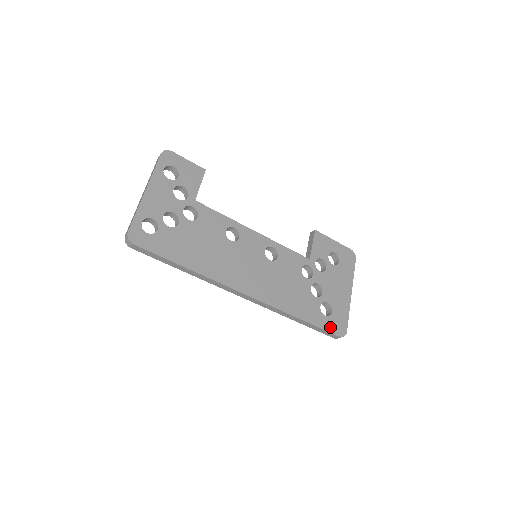
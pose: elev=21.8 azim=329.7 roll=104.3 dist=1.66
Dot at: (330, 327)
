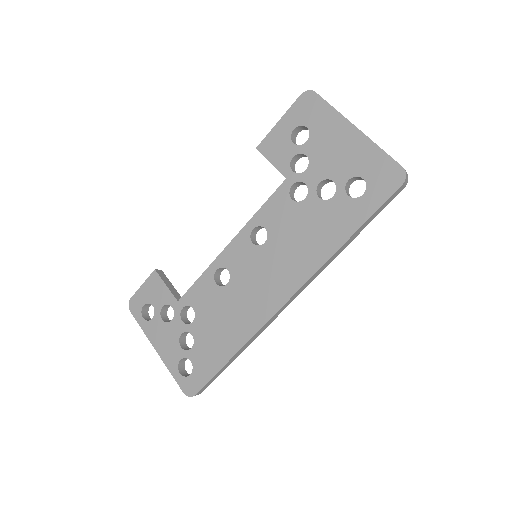
Dot at: (381, 194)
